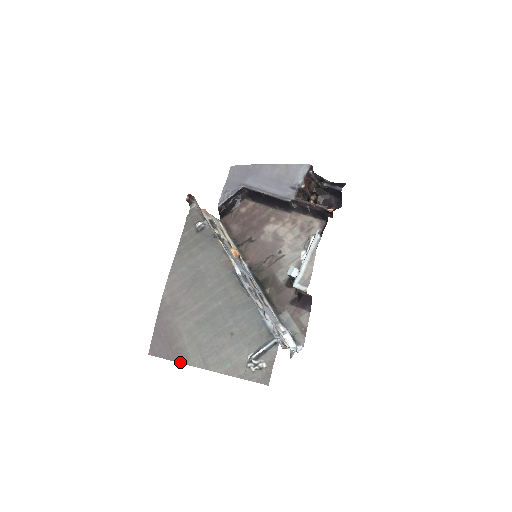
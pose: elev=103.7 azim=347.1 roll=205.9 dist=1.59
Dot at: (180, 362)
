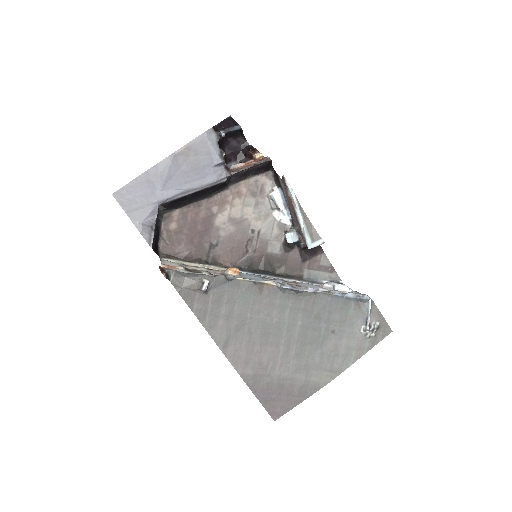
Dot at: occluded
